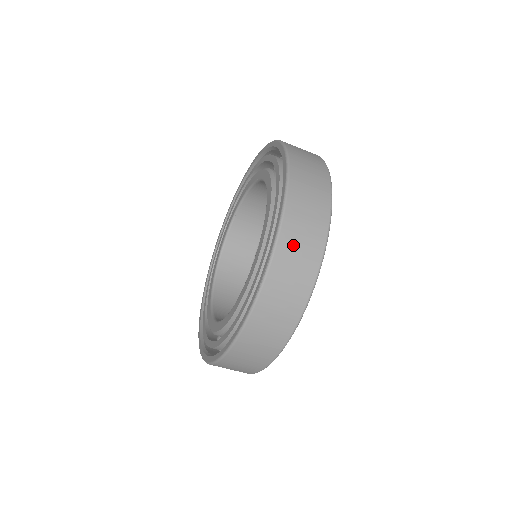
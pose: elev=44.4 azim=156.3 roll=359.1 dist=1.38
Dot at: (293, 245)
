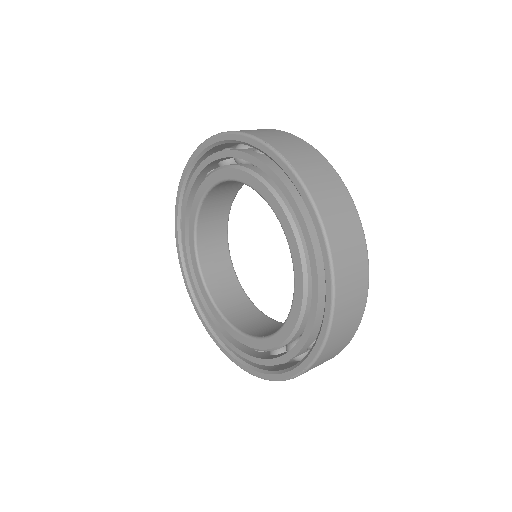
Dot at: (326, 357)
